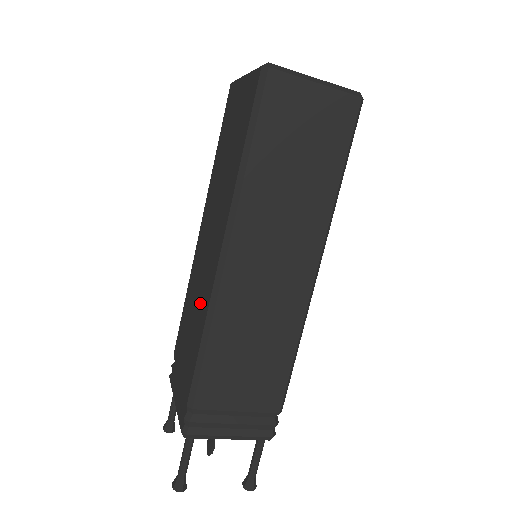
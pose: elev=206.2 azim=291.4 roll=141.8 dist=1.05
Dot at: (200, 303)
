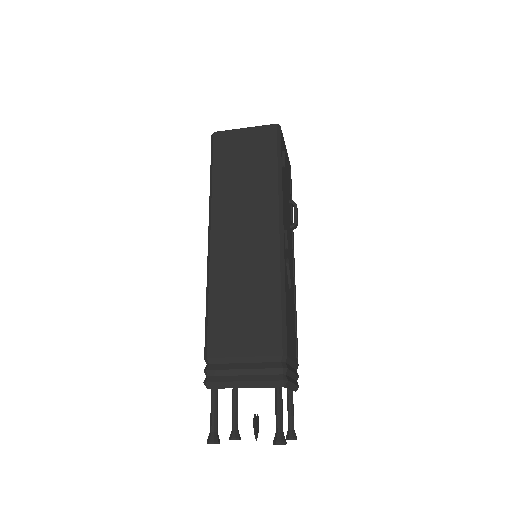
Dot at: occluded
